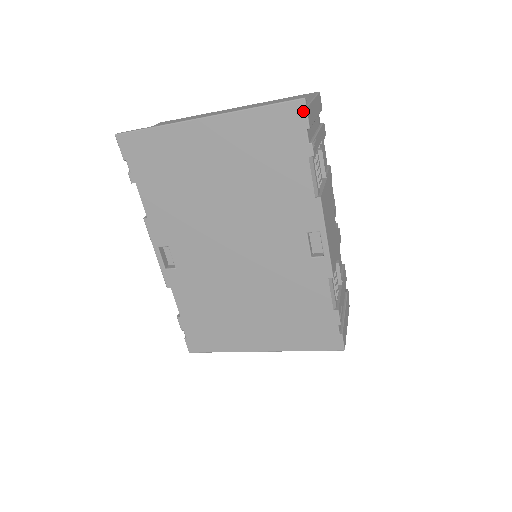
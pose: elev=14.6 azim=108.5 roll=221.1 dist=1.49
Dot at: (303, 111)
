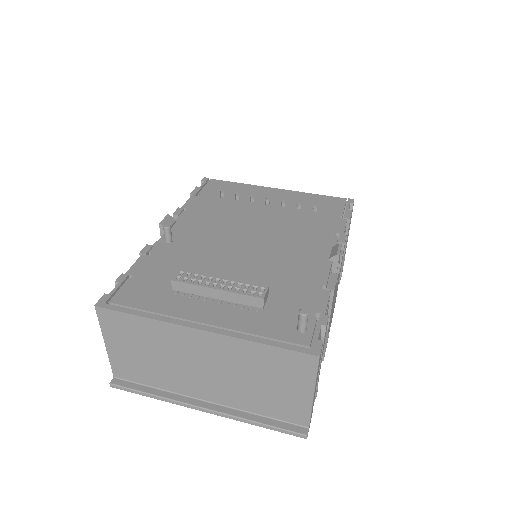
Dot at: (305, 428)
